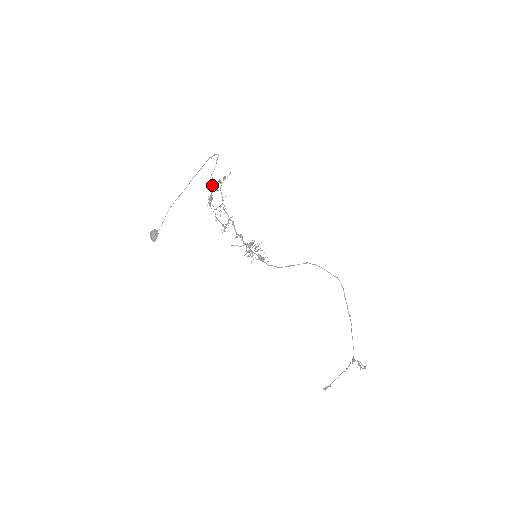
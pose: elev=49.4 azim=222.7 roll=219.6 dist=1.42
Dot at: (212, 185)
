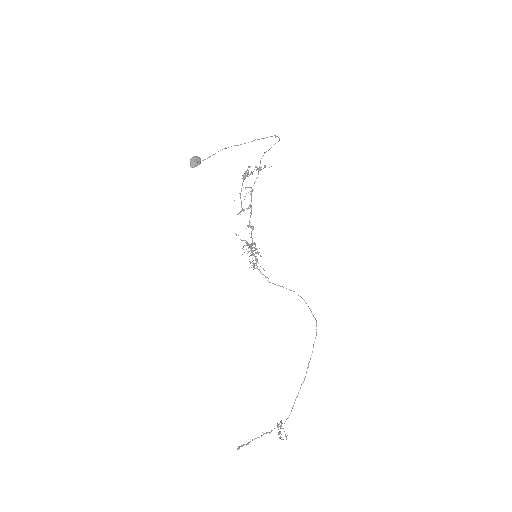
Dot at: (250, 166)
